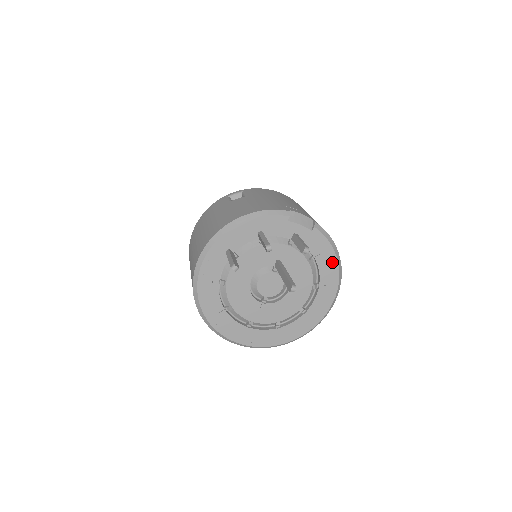
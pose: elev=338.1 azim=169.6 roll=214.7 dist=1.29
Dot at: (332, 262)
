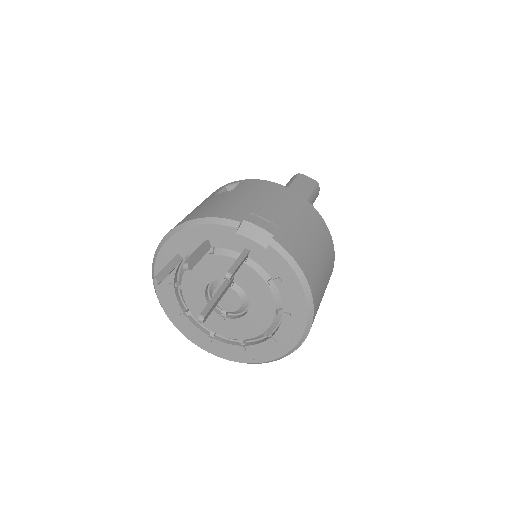
Dot at: (296, 289)
